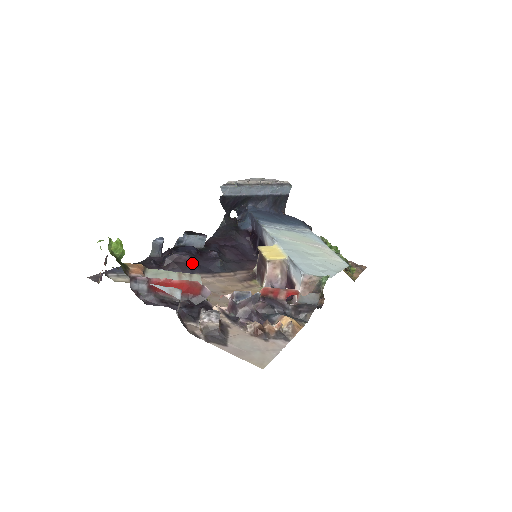
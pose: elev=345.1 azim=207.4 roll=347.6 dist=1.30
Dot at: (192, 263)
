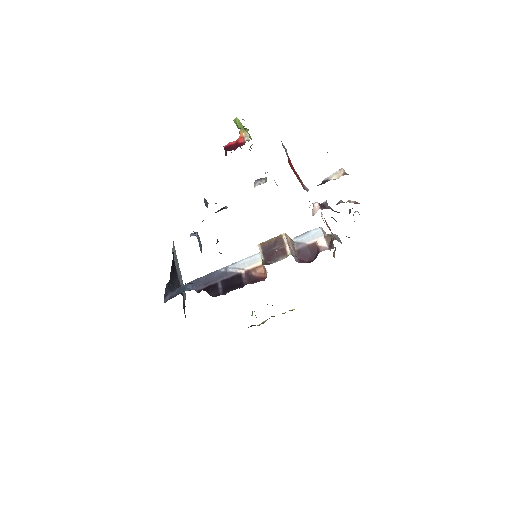
Dot at: occluded
